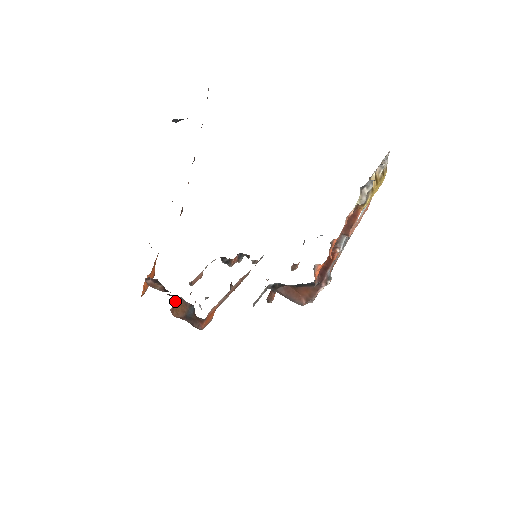
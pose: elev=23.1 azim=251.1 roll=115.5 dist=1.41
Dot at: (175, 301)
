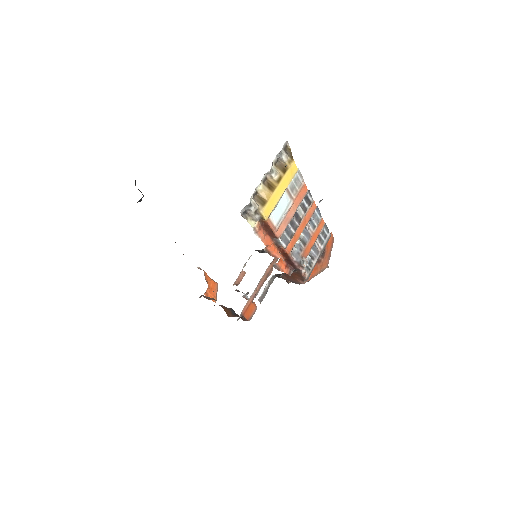
Dot at: (222, 307)
